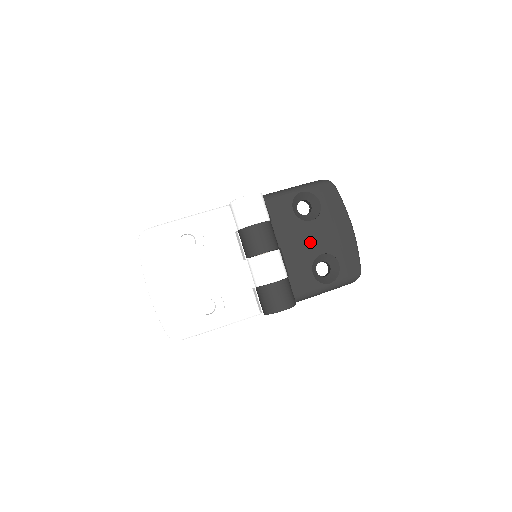
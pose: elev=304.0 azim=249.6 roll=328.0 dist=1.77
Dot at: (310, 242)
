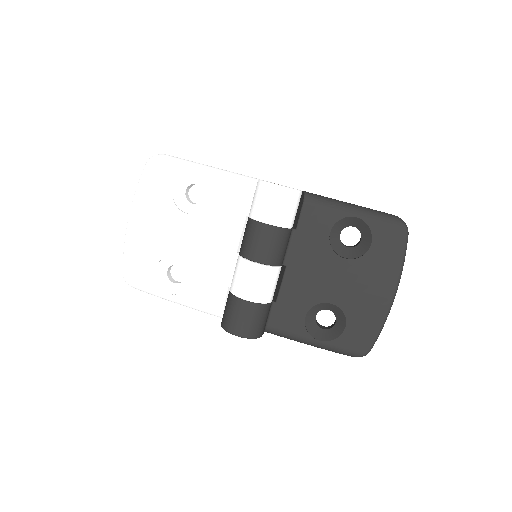
Dot at: (326, 281)
